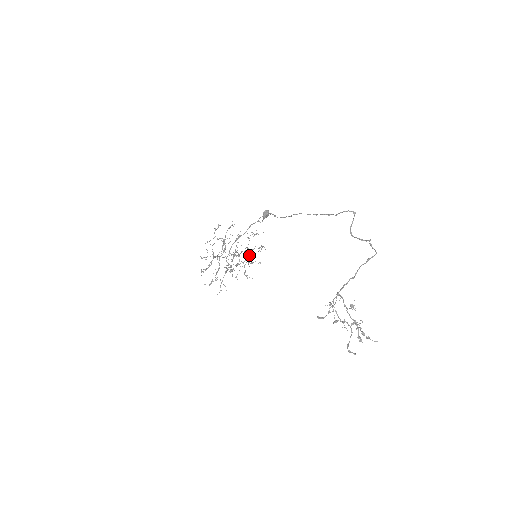
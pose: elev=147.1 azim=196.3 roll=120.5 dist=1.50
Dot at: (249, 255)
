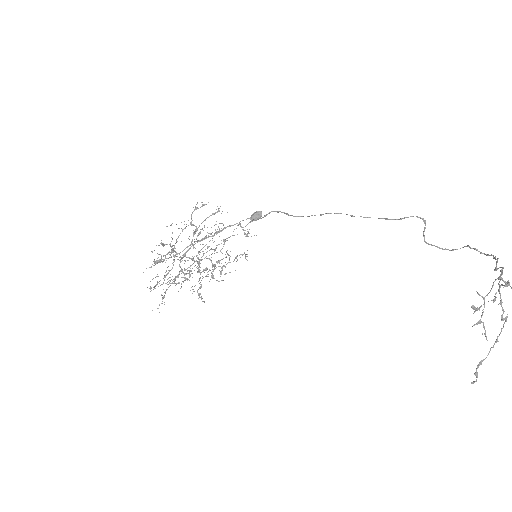
Dot at: (214, 265)
